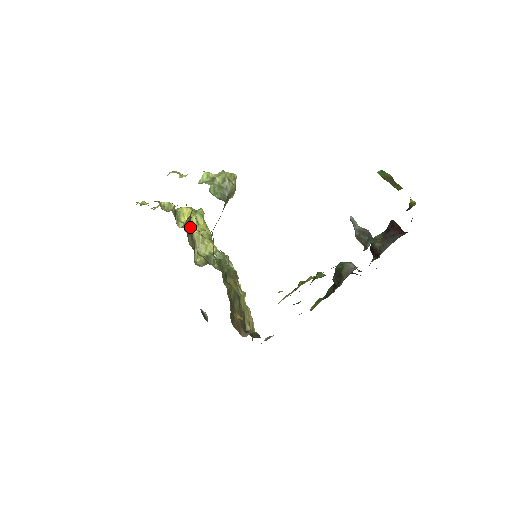
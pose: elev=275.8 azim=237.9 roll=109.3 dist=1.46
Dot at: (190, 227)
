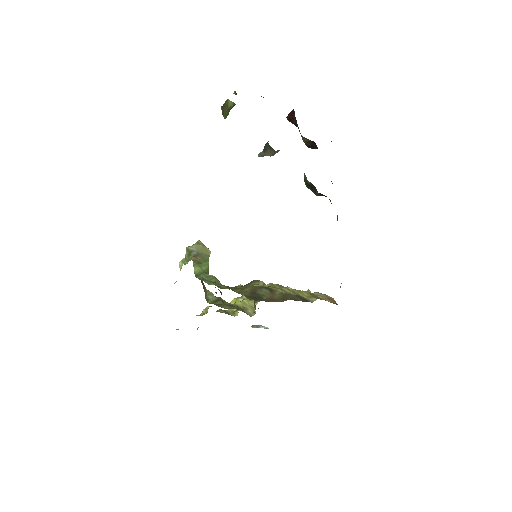
Dot at: occluded
